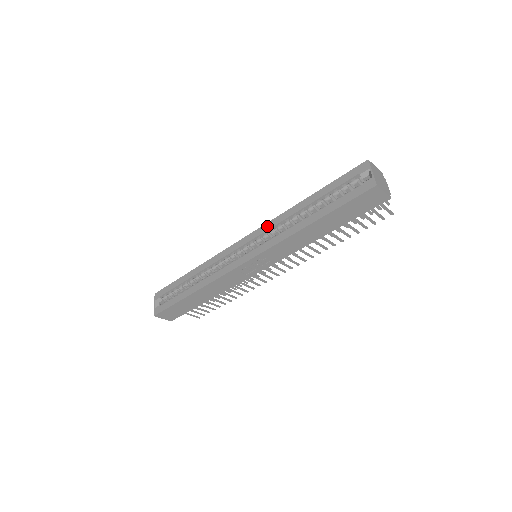
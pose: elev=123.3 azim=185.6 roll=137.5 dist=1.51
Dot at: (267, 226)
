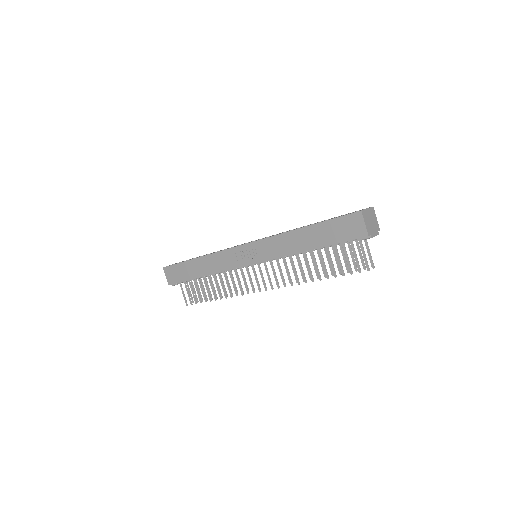
Dot at: (279, 233)
